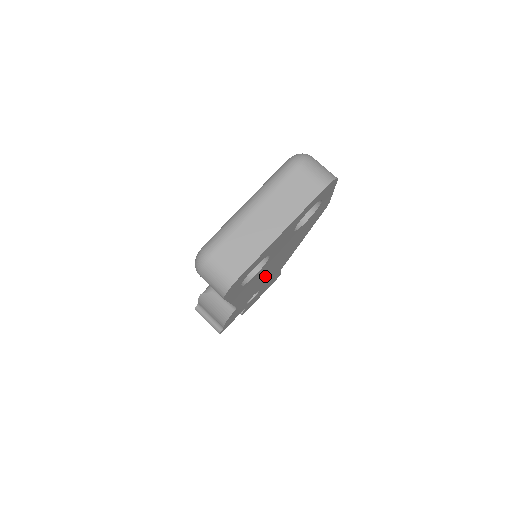
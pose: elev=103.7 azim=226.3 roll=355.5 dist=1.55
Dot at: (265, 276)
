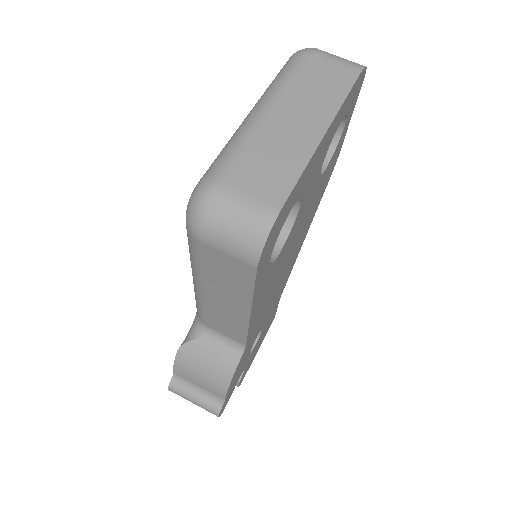
Dot at: (275, 287)
